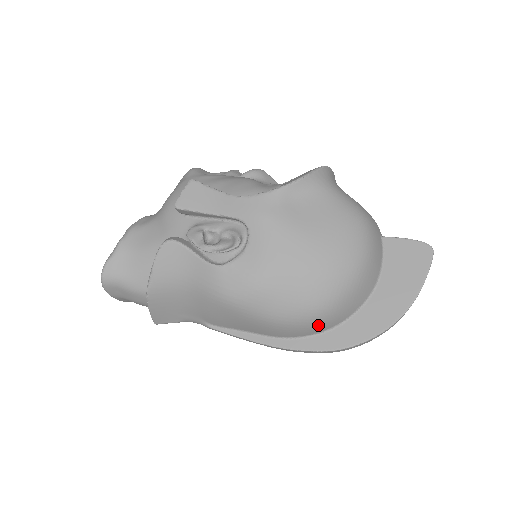
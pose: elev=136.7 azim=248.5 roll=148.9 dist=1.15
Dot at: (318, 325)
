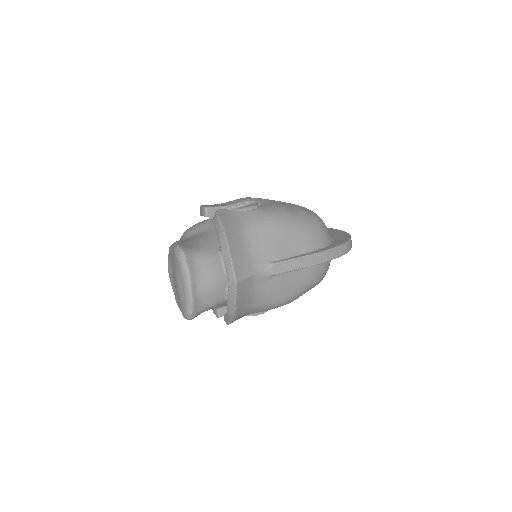
Dot at: (325, 232)
